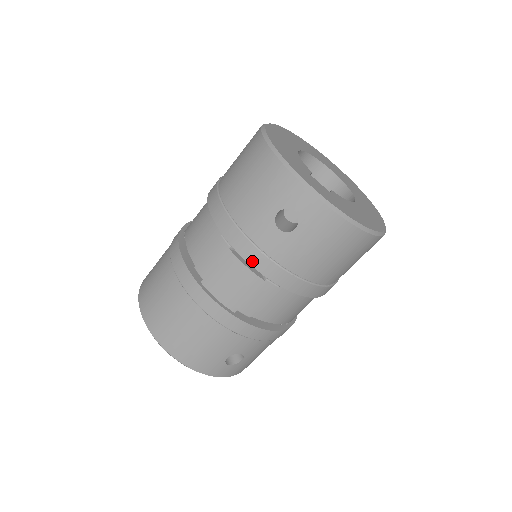
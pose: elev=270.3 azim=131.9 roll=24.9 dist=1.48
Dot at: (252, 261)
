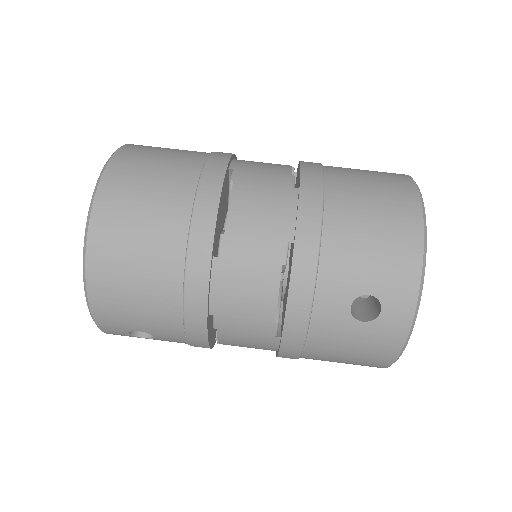
Dot at: (293, 302)
